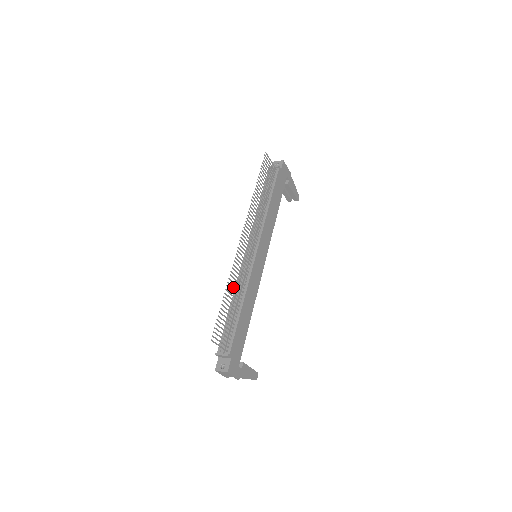
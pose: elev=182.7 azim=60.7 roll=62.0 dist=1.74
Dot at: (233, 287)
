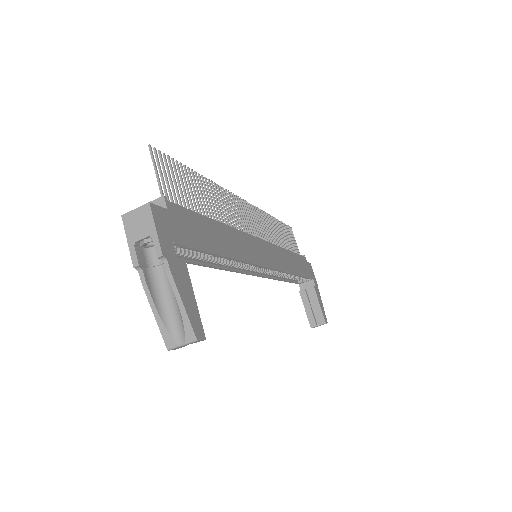
Dot at: (213, 195)
